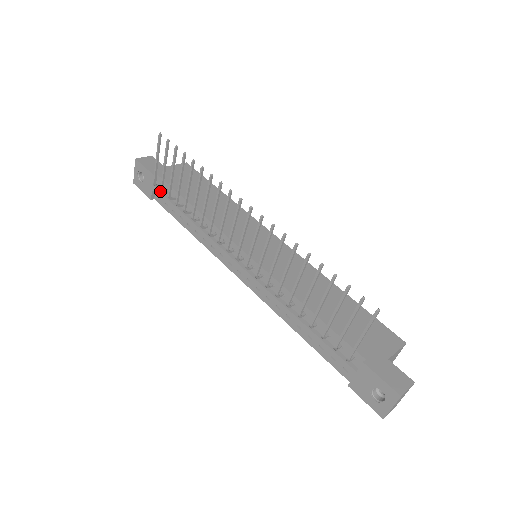
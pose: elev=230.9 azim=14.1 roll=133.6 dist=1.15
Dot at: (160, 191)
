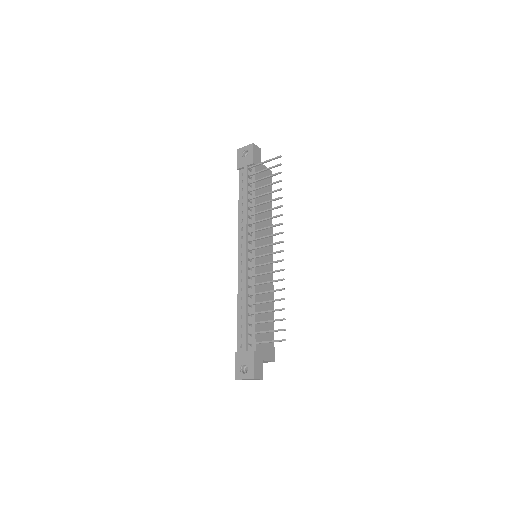
Dot at: (247, 173)
